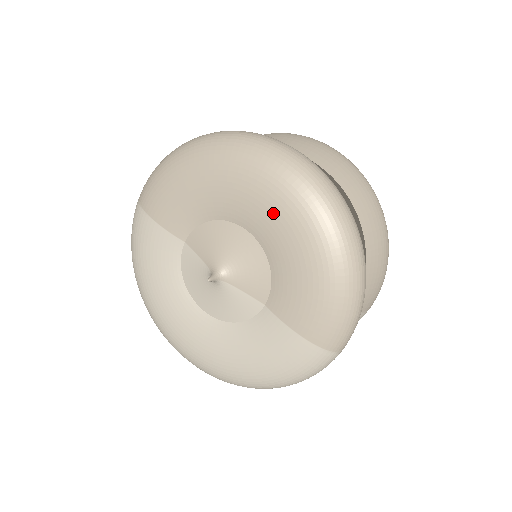
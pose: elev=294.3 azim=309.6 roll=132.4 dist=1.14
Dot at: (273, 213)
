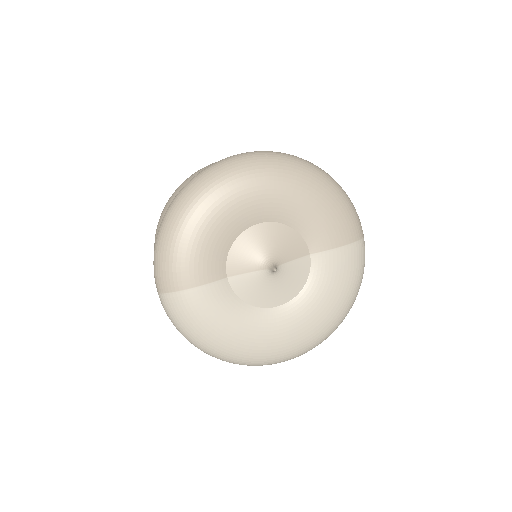
Dot at: (269, 194)
